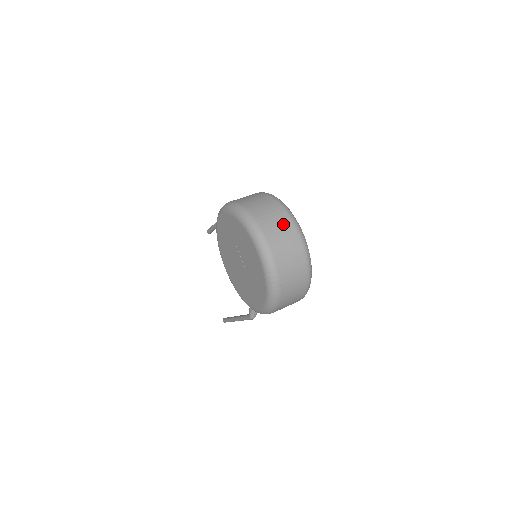
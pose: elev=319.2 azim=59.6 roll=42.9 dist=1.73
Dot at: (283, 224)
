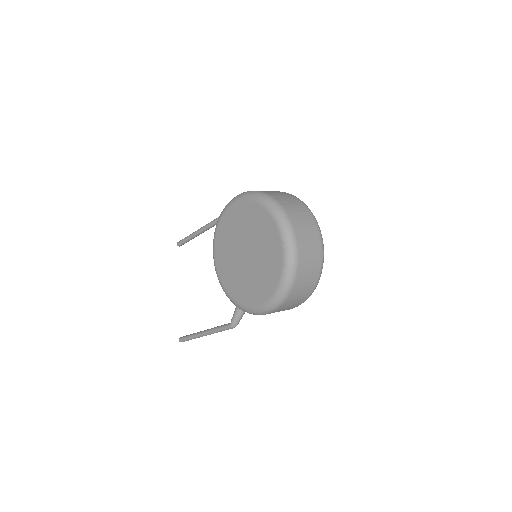
Dot at: (306, 217)
